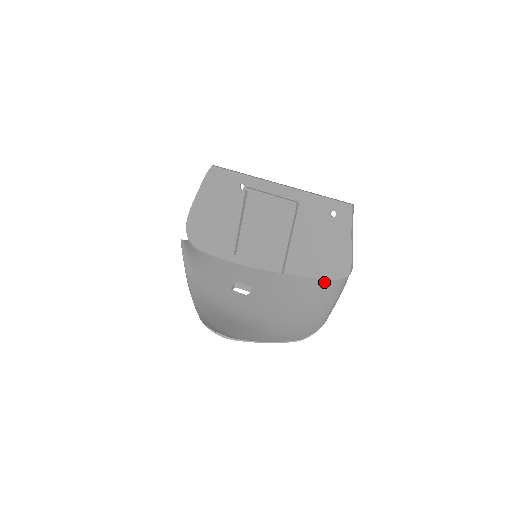
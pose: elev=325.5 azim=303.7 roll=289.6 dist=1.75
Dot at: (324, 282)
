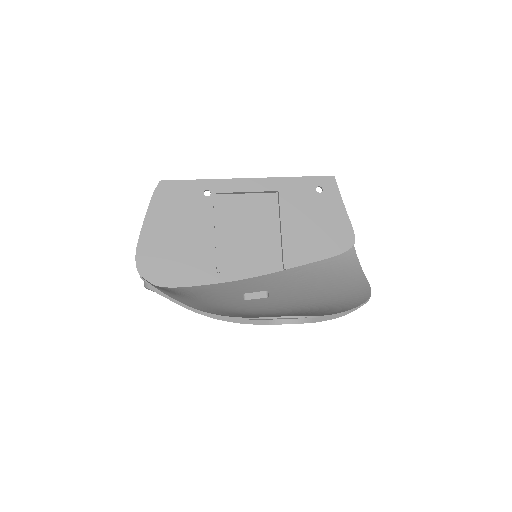
Dot at: (335, 258)
